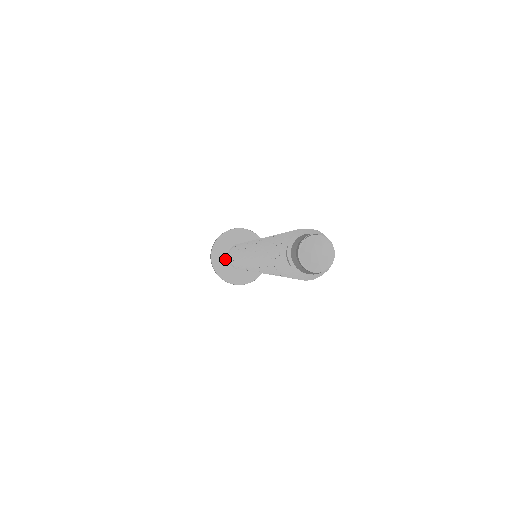
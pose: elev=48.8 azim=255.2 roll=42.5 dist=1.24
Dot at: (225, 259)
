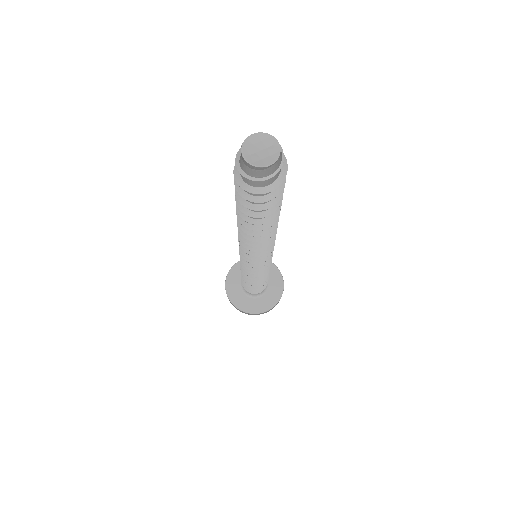
Dot at: (244, 296)
